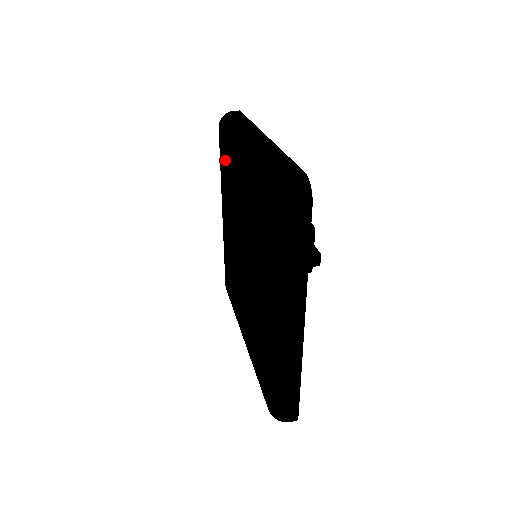
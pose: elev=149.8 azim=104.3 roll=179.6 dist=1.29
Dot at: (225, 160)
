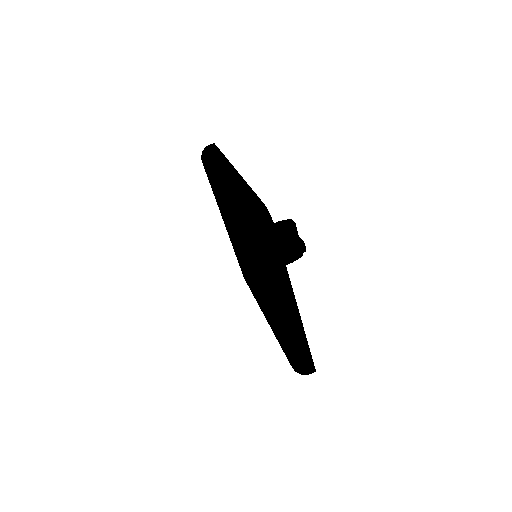
Dot at: (213, 187)
